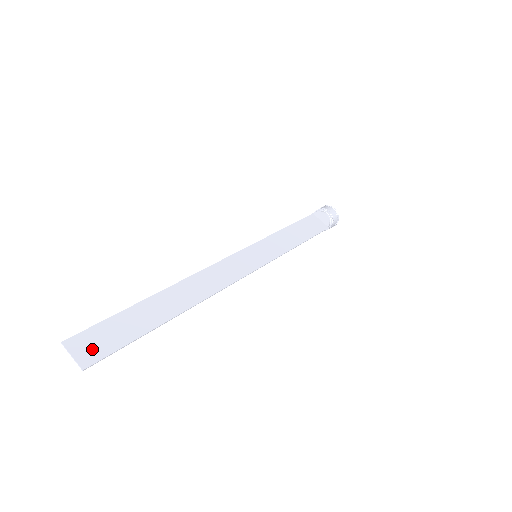
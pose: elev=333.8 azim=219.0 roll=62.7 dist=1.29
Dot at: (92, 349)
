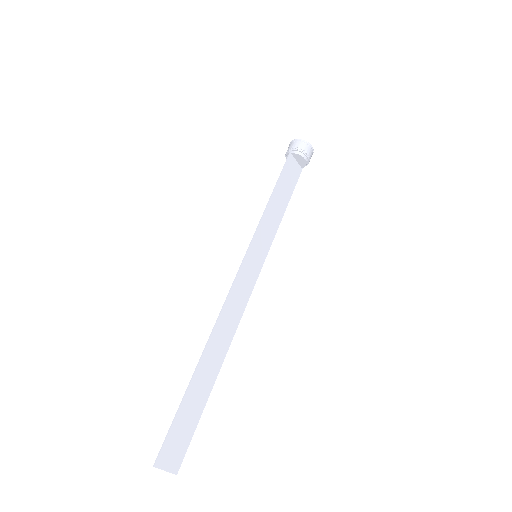
Dot at: (176, 454)
